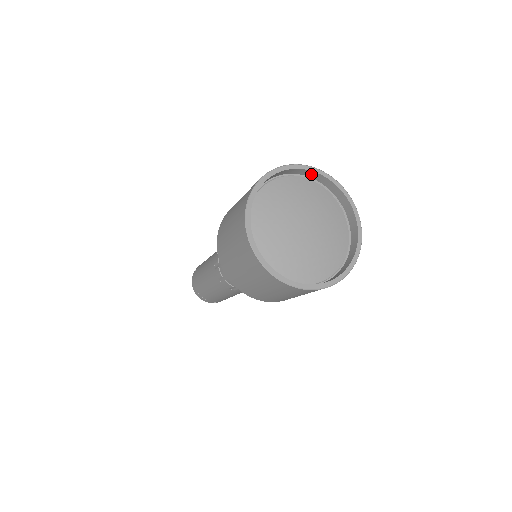
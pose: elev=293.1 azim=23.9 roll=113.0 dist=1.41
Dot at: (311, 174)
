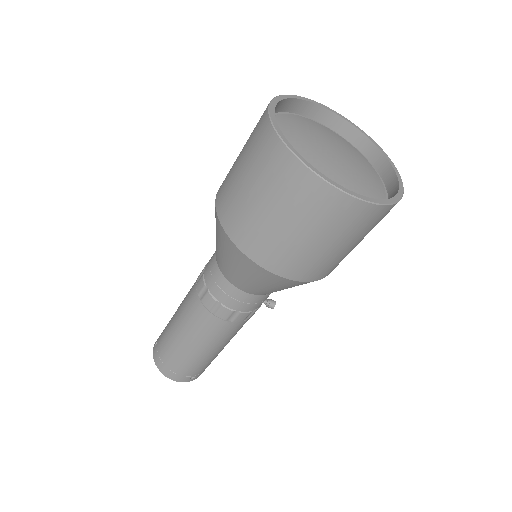
Dot at: (313, 111)
